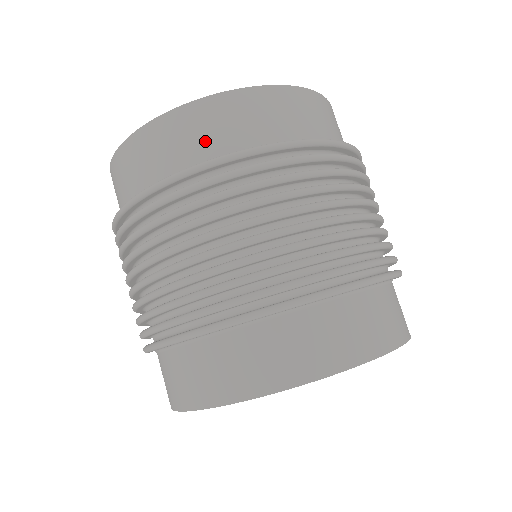
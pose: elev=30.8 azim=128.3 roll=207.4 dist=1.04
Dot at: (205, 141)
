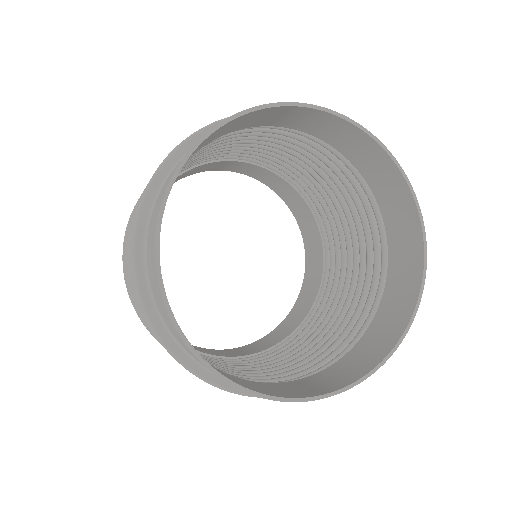
Dot at: (350, 365)
